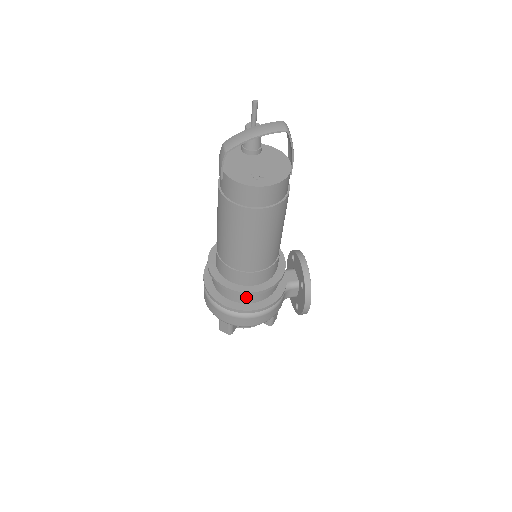
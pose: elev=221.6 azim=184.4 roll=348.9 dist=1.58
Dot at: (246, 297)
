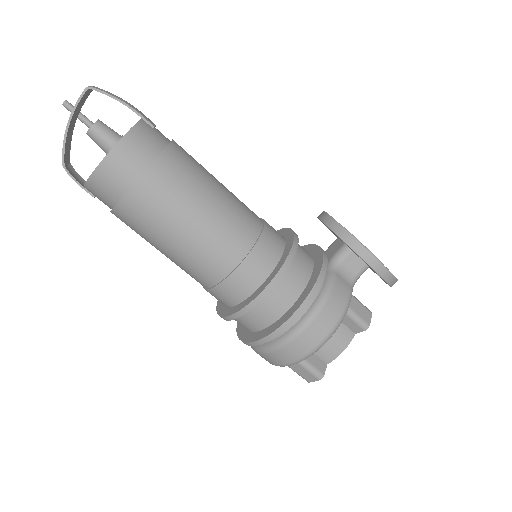
Dot at: (269, 309)
